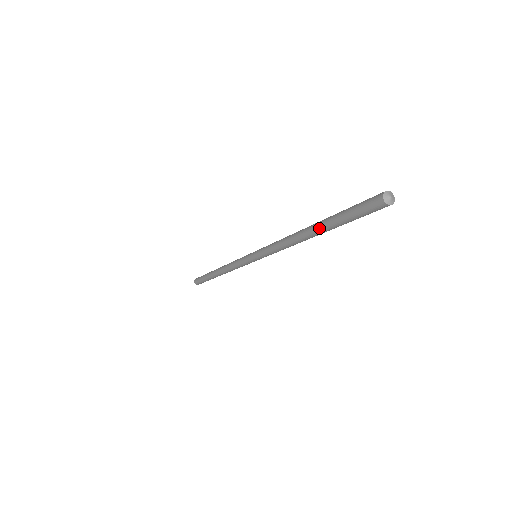
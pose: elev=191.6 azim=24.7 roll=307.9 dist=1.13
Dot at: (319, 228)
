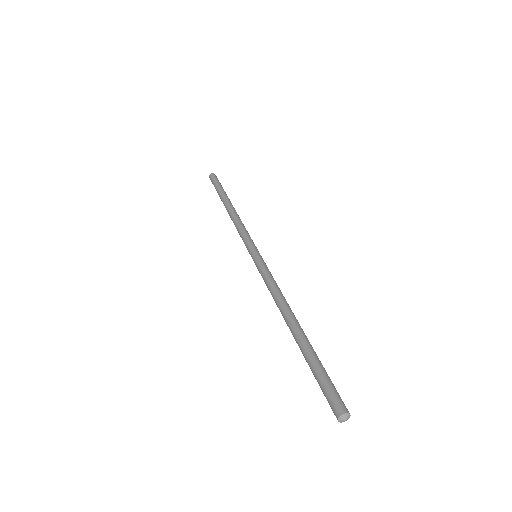
Dot at: (298, 345)
